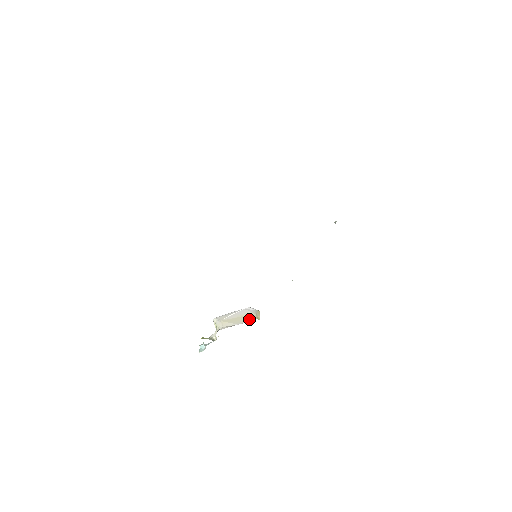
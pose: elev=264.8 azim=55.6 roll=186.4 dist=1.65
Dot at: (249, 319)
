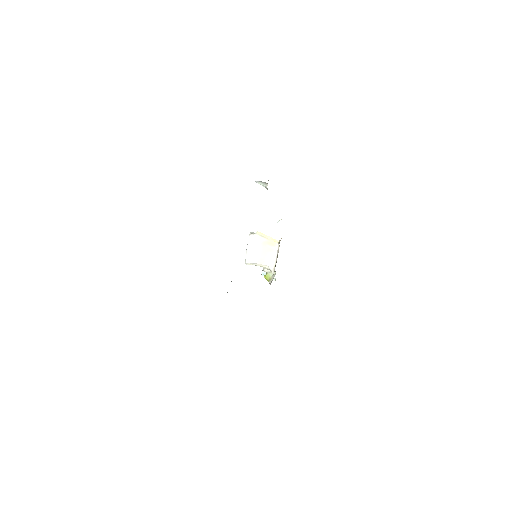
Dot at: (273, 248)
